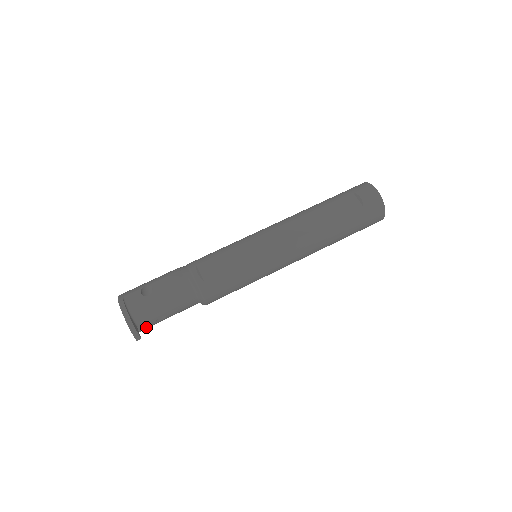
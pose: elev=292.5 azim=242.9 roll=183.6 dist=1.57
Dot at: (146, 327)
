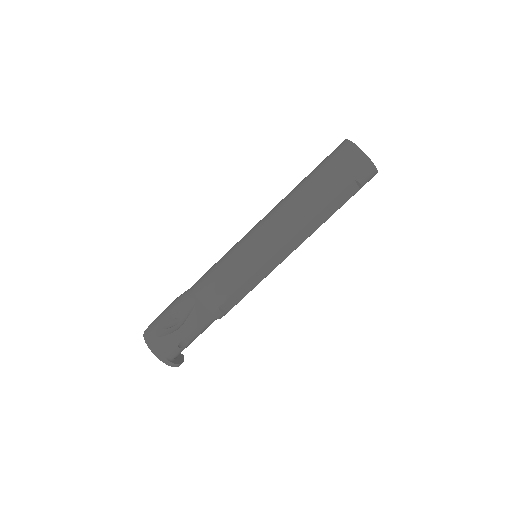
Dot at: occluded
